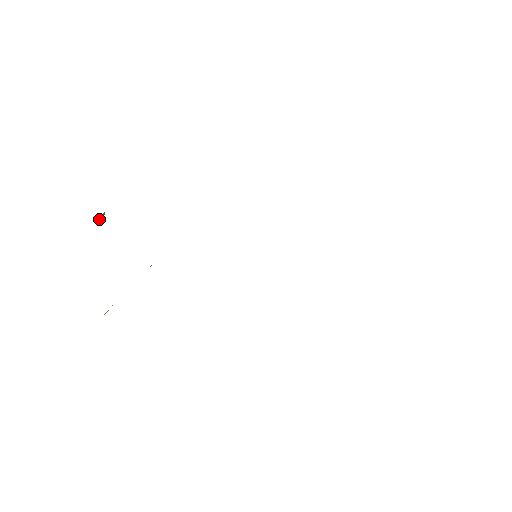
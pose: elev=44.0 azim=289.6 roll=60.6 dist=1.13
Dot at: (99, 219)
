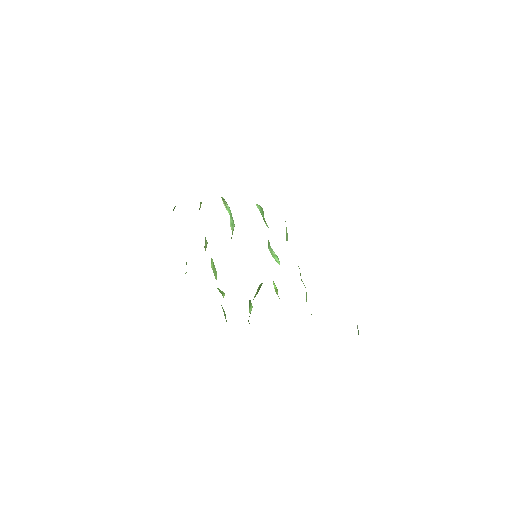
Dot at: (173, 210)
